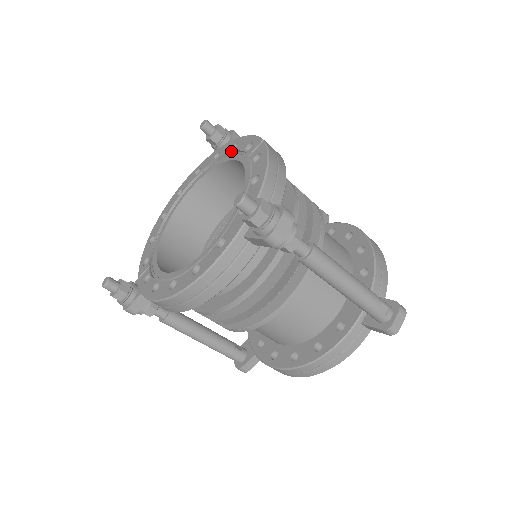
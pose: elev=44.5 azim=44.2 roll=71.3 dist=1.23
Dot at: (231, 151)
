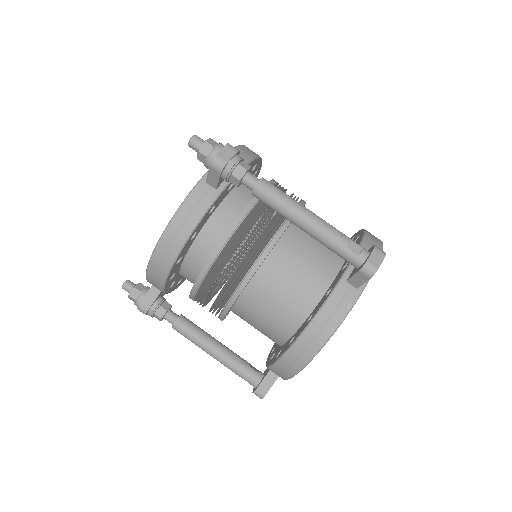
Dot at: occluded
